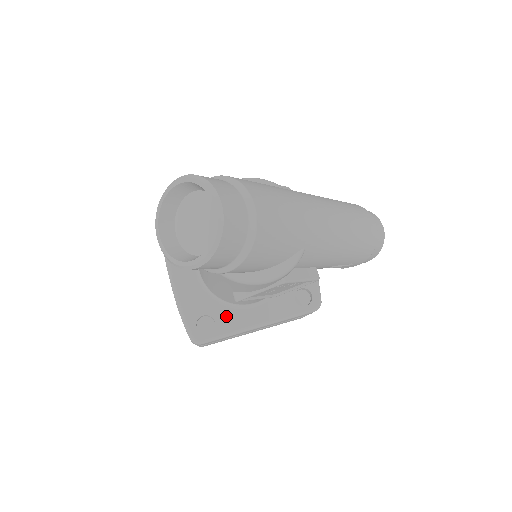
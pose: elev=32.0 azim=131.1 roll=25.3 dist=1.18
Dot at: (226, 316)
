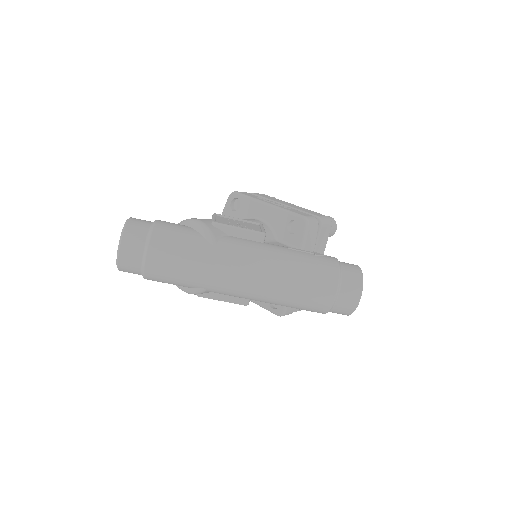
Dot at: occluded
